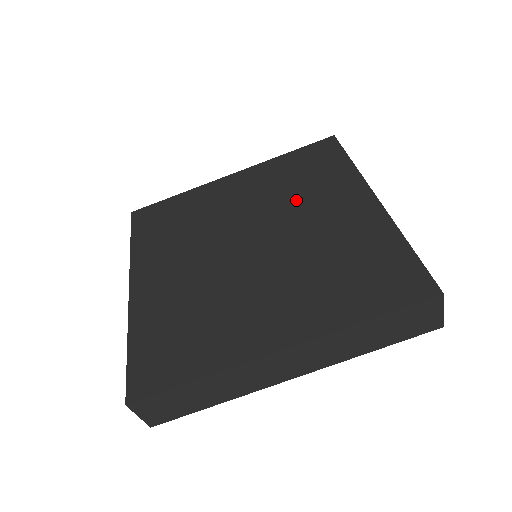
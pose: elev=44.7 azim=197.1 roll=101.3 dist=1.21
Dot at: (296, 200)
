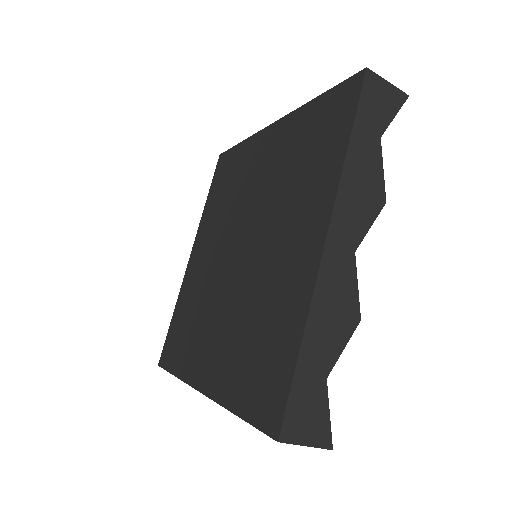
Dot at: (282, 201)
